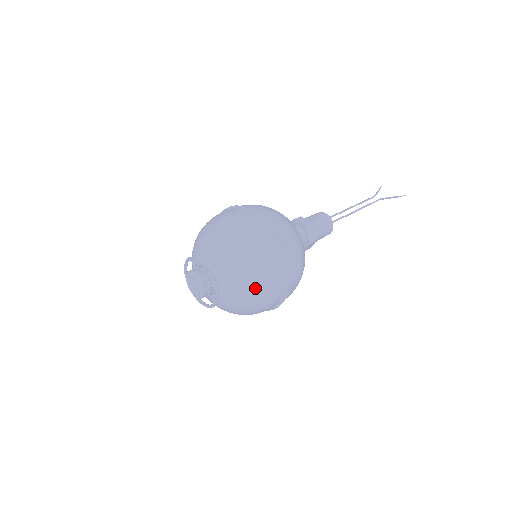
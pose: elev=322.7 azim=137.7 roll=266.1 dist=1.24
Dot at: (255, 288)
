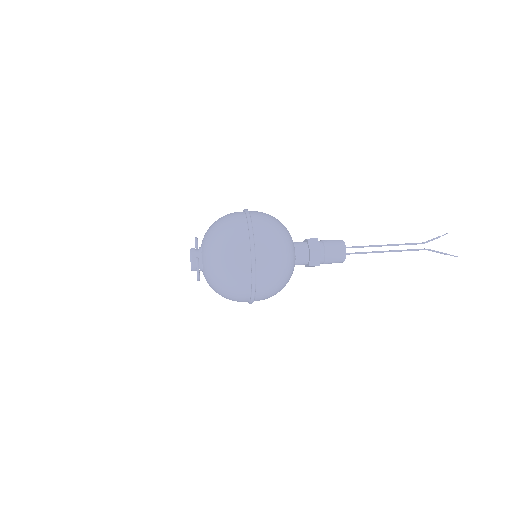
Dot at: (223, 287)
